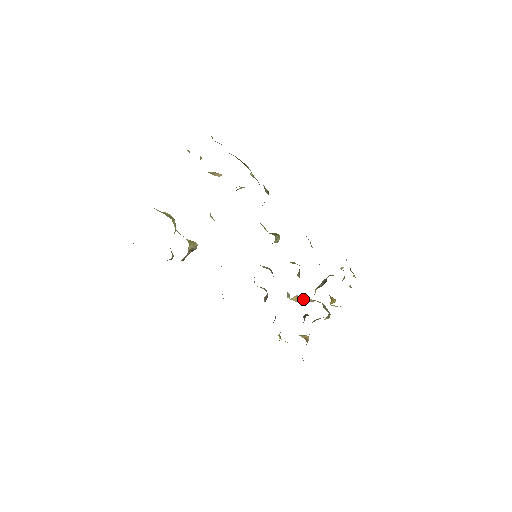
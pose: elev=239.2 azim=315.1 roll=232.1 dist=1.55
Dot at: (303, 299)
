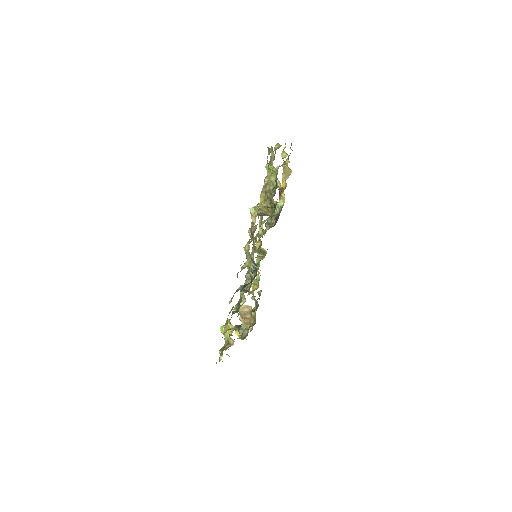
Dot at: (248, 312)
